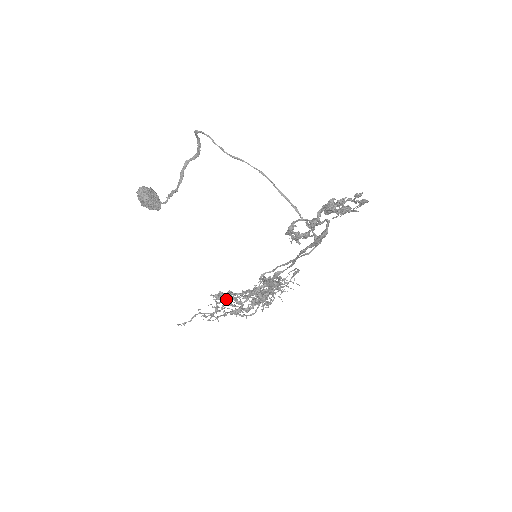
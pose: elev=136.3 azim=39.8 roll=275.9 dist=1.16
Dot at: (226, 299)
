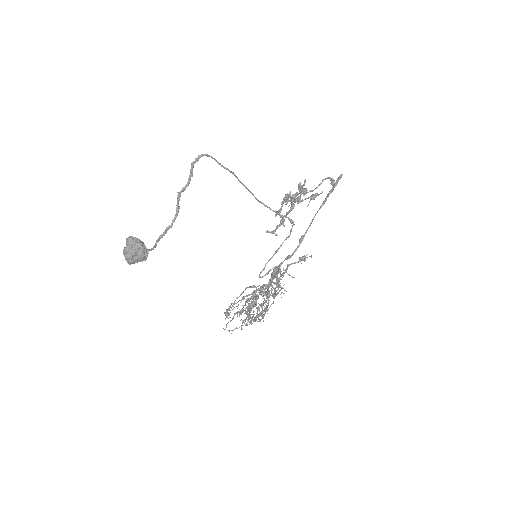
Dot at: (271, 284)
